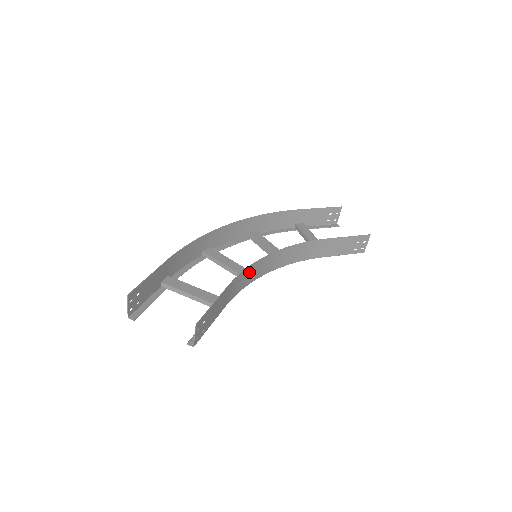
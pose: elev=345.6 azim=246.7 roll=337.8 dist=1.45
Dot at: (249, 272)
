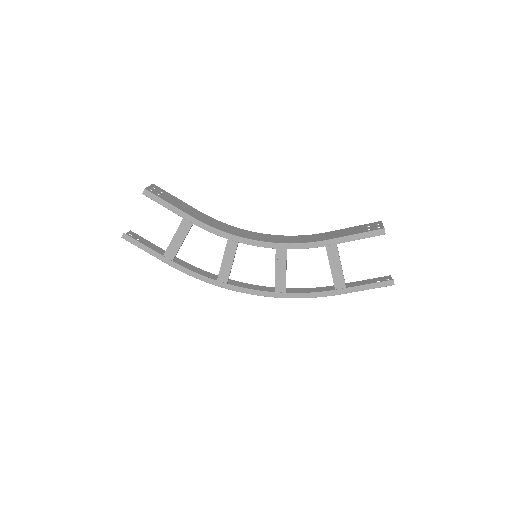
Dot at: (229, 228)
